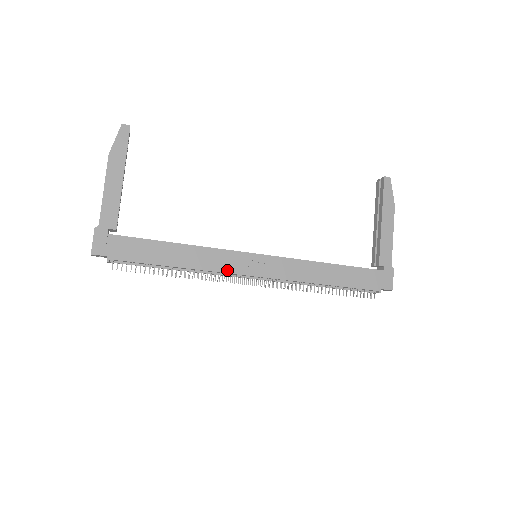
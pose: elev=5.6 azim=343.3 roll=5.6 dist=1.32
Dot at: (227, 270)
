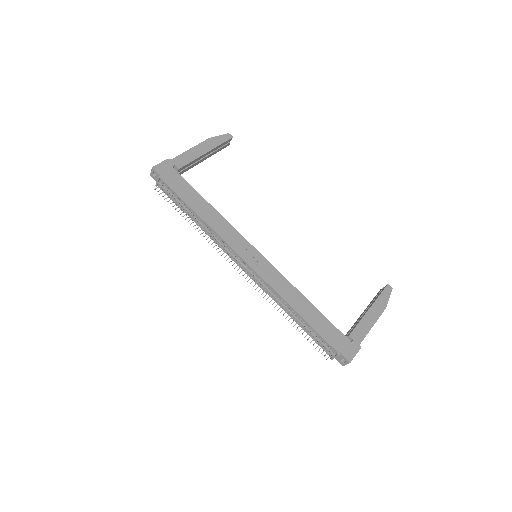
Dot at: (229, 243)
